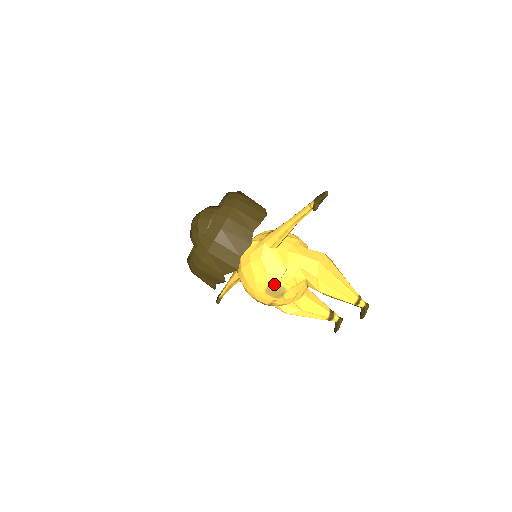
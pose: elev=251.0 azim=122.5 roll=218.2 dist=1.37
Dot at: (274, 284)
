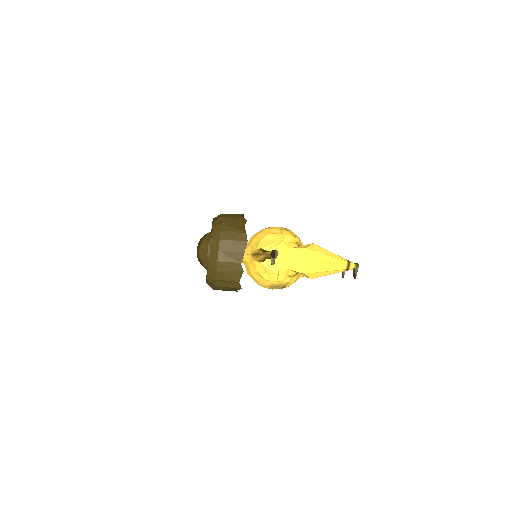
Dot at: (274, 285)
